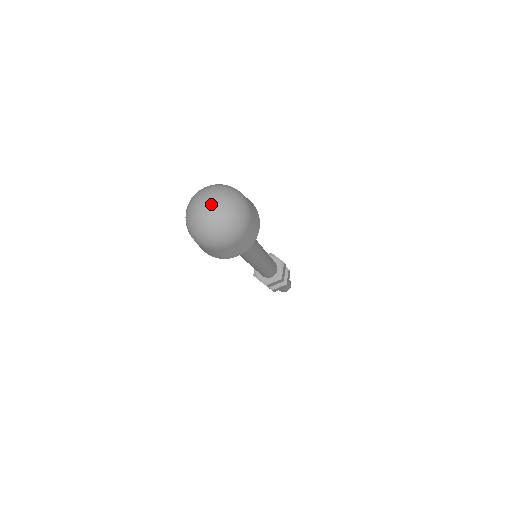
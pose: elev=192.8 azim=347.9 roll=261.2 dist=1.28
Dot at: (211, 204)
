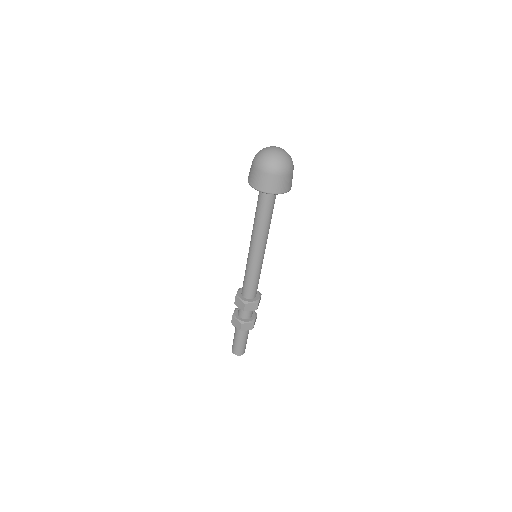
Dot at: (275, 147)
